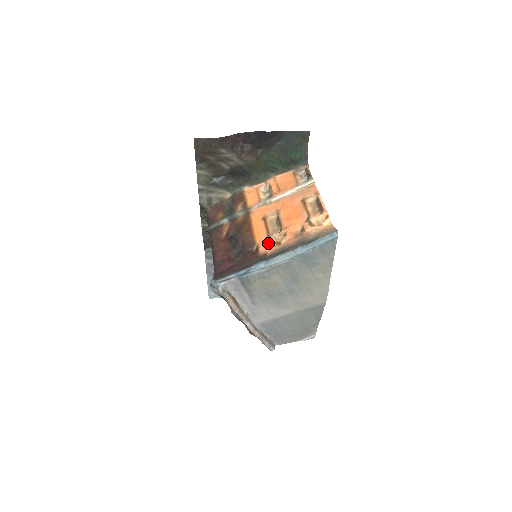
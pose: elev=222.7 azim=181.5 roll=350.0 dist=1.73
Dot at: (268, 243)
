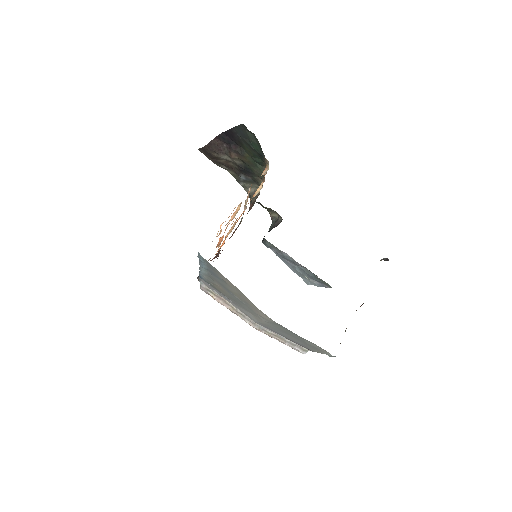
Dot at: occluded
